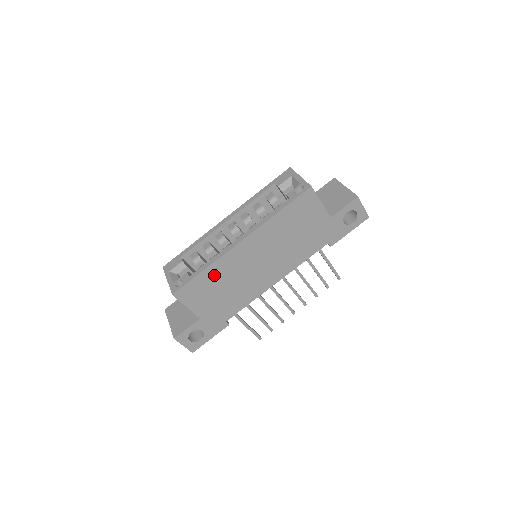
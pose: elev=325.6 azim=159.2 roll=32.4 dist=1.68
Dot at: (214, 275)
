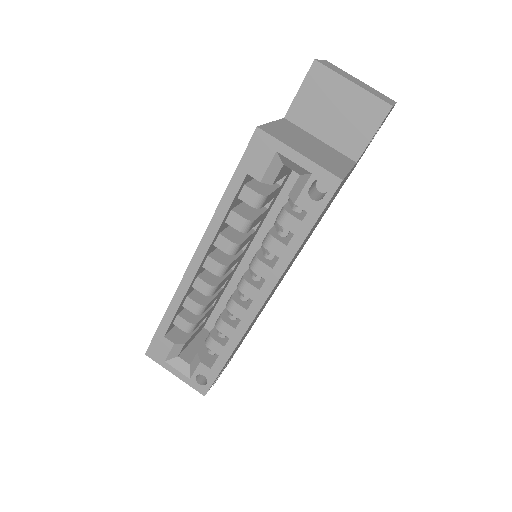
Dot at: occluded
